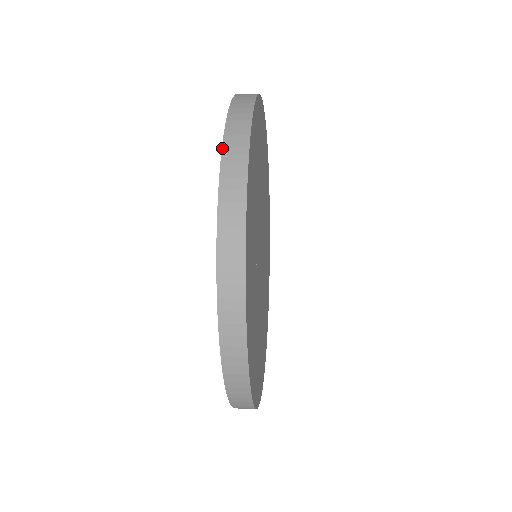
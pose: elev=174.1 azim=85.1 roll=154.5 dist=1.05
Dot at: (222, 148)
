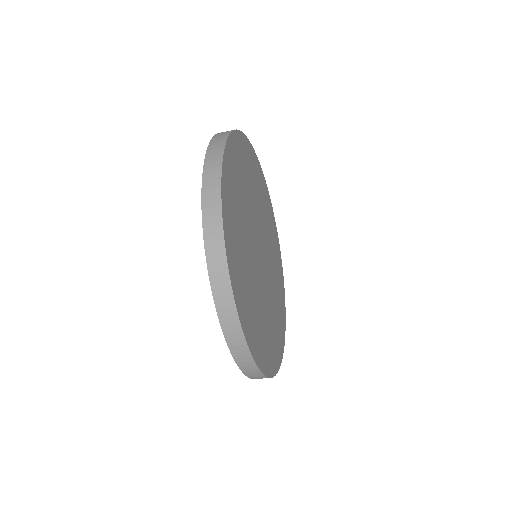
Dot at: (209, 144)
